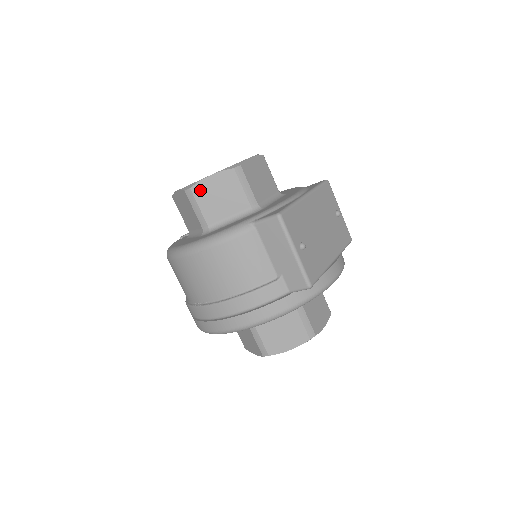
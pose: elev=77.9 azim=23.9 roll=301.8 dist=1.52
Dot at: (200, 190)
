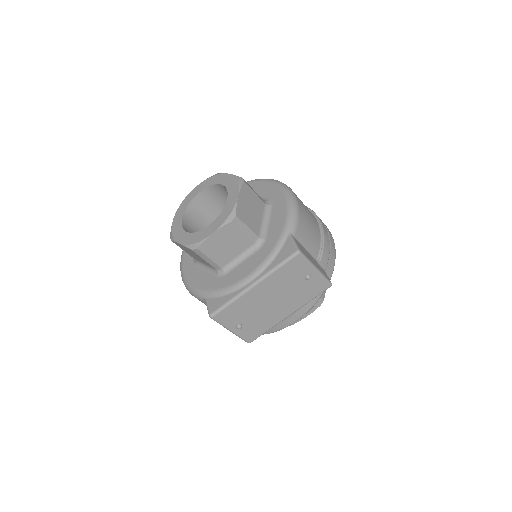
Dot at: (178, 245)
